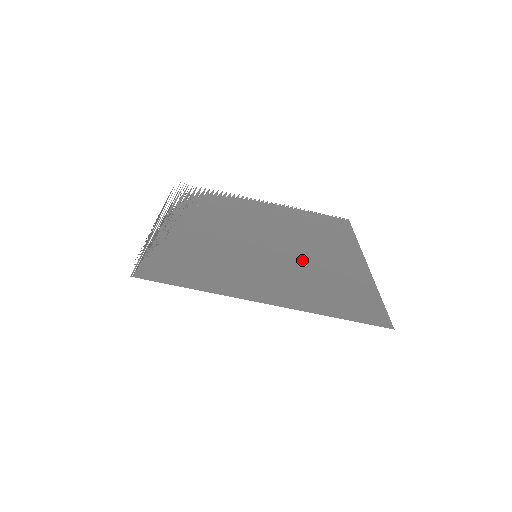
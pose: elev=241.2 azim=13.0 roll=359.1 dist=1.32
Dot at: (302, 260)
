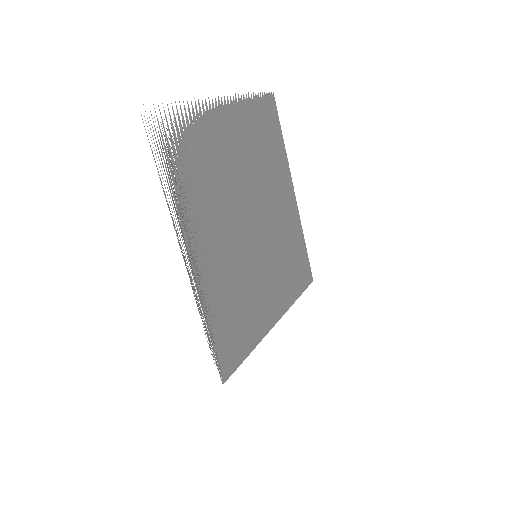
Dot at: (274, 231)
